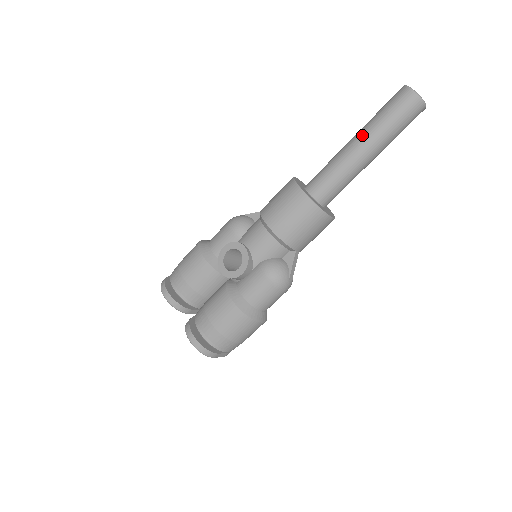
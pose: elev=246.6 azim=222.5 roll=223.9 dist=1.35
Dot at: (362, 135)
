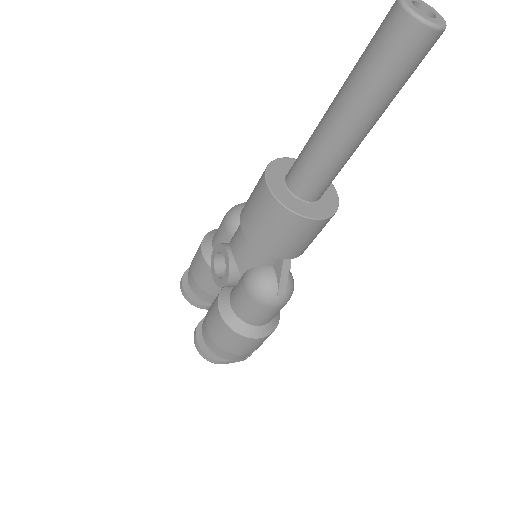
Dot at: (339, 96)
